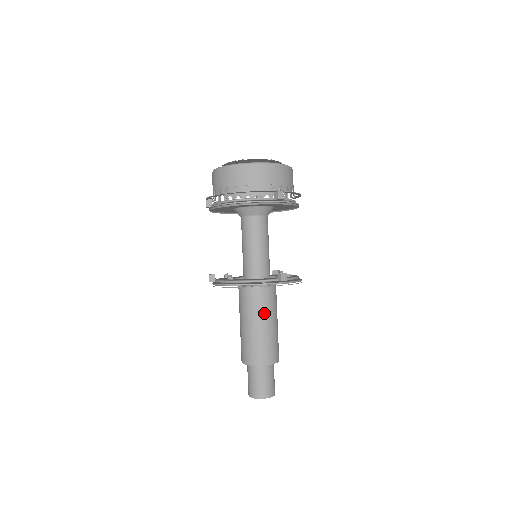
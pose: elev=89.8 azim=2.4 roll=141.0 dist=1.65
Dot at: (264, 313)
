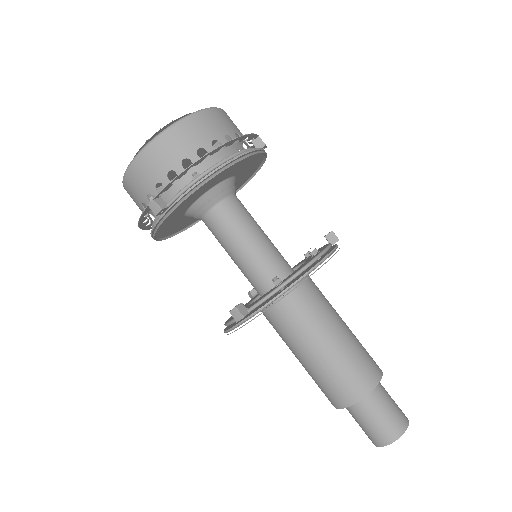
Dot at: (332, 309)
